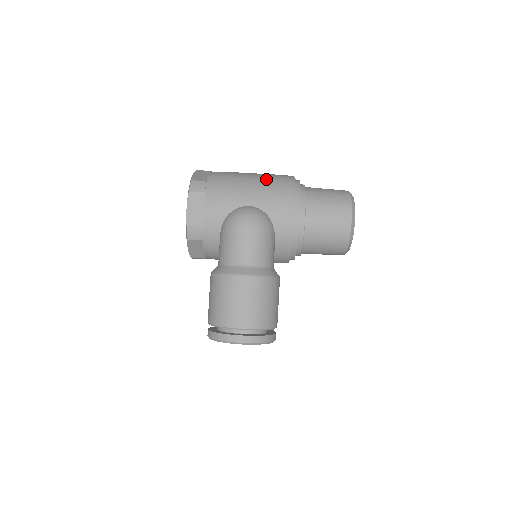
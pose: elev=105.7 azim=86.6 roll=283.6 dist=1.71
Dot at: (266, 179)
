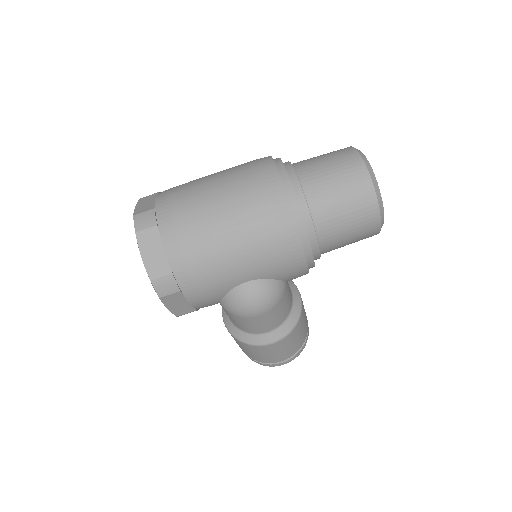
Dot at: (252, 233)
